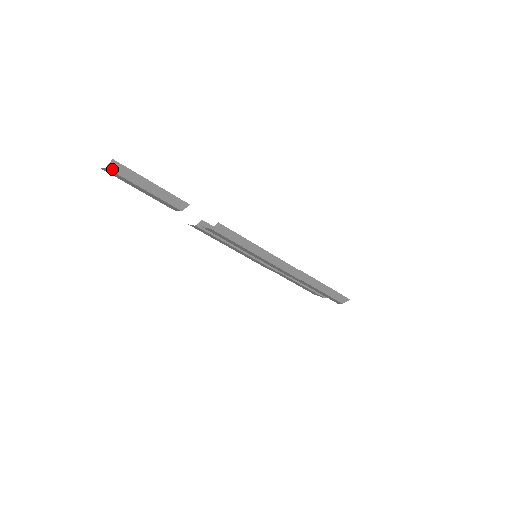
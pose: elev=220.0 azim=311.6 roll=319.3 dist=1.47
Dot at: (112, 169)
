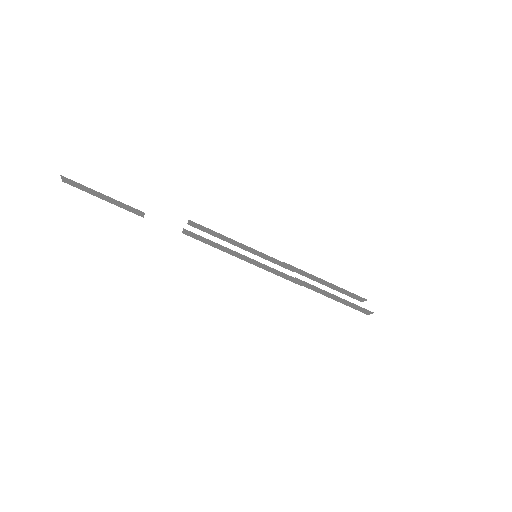
Dot at: (67, 183)
